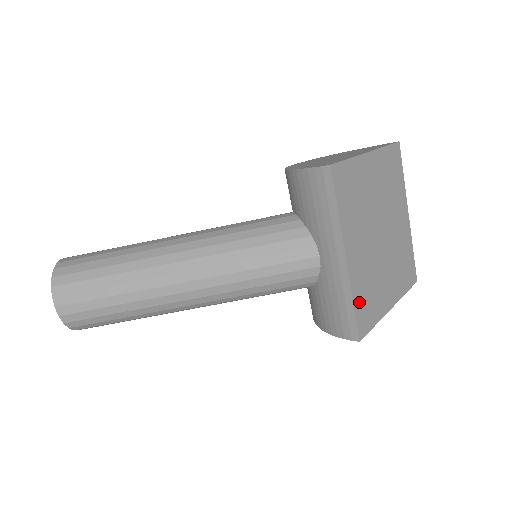
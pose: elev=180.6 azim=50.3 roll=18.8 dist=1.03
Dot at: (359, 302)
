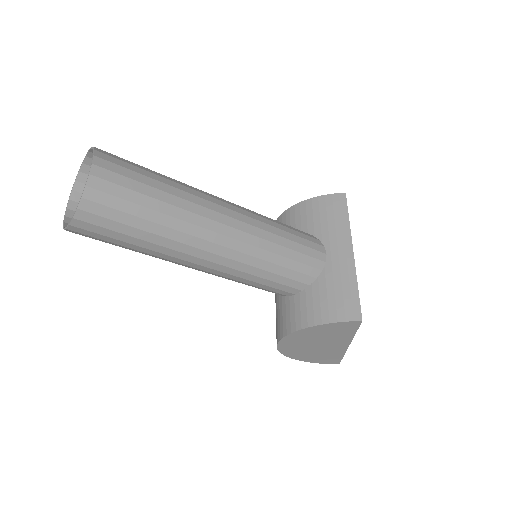
Dot at: occluded
